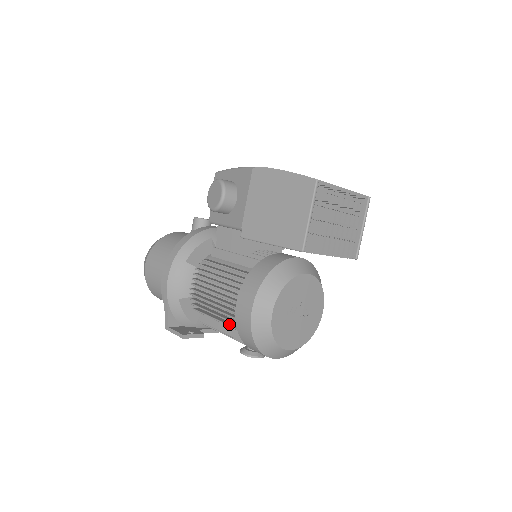
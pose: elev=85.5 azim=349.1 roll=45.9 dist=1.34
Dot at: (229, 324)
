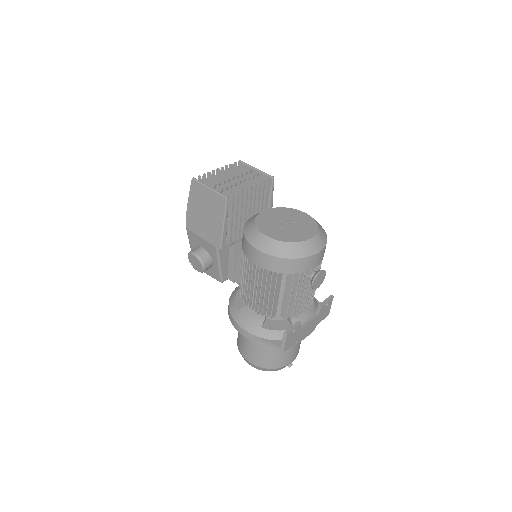
Dot at: (276, 281)
